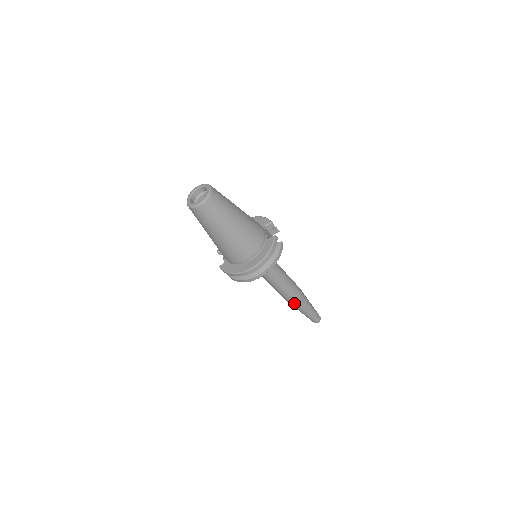
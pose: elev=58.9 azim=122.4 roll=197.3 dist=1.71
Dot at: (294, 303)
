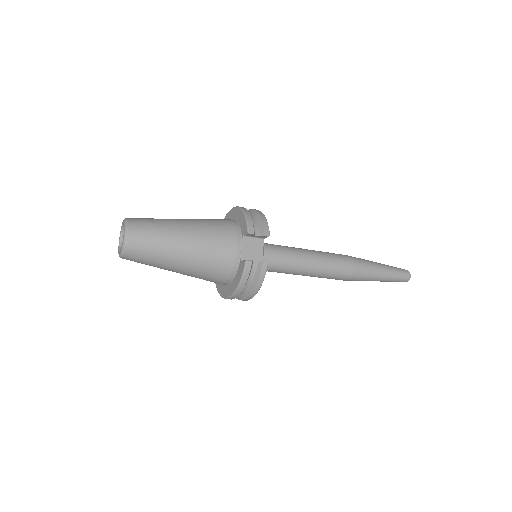
Dot at: (347, 280)
